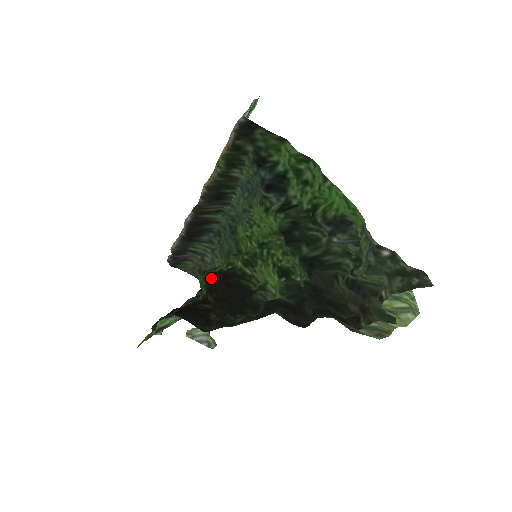
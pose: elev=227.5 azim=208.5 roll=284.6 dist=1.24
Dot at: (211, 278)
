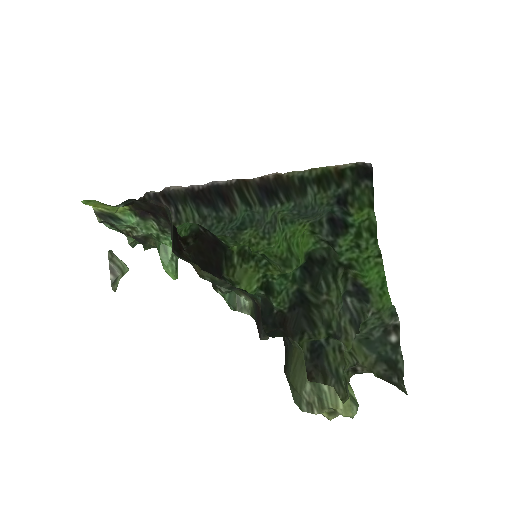
Dot at: (205, 231)
